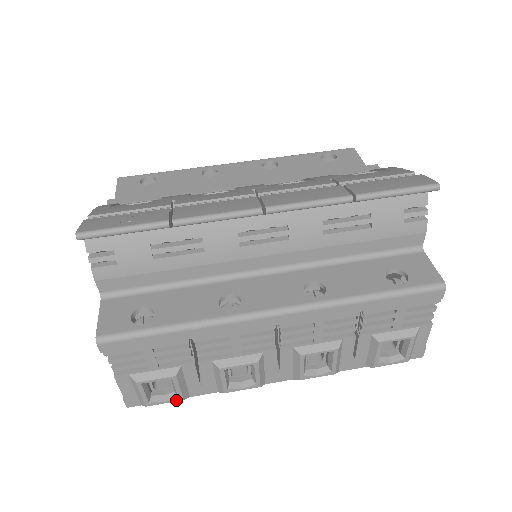
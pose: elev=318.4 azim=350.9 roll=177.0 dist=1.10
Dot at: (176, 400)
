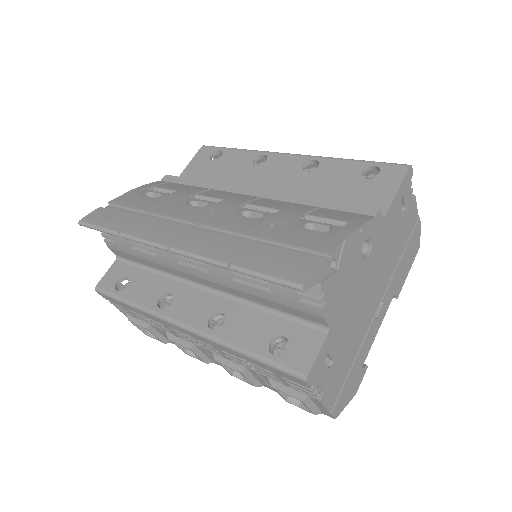
Dot at: (160, 341)
